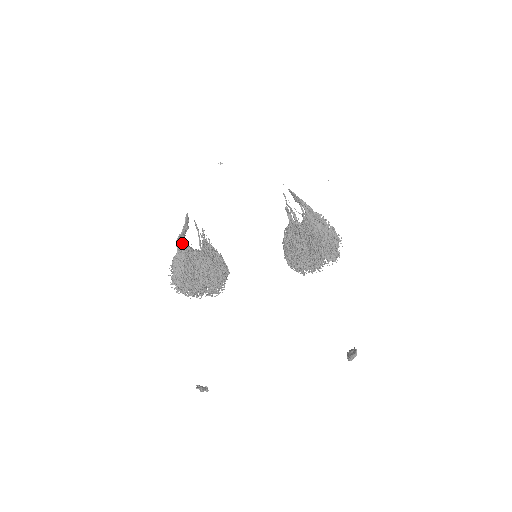
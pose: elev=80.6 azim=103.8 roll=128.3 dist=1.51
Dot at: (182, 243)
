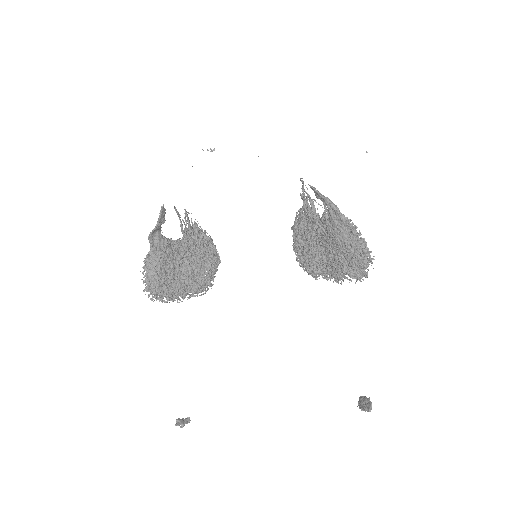
Dot at: (157, 238)
